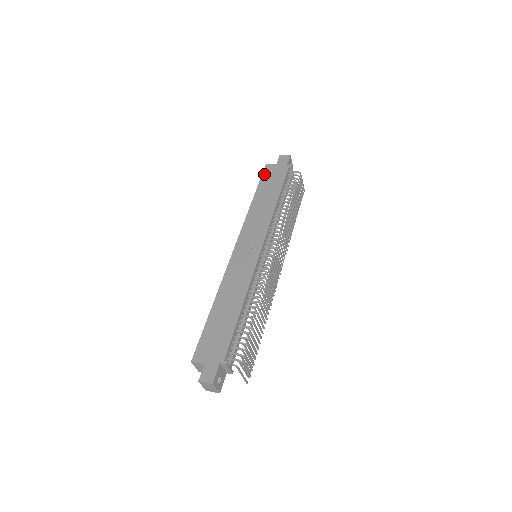
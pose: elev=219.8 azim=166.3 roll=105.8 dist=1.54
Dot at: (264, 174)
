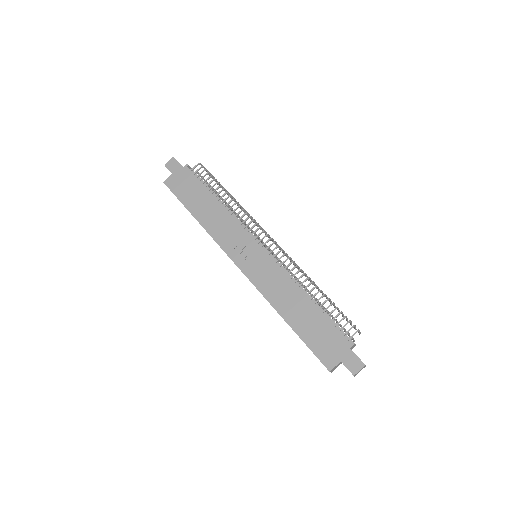
Dot at: (174, 191)
